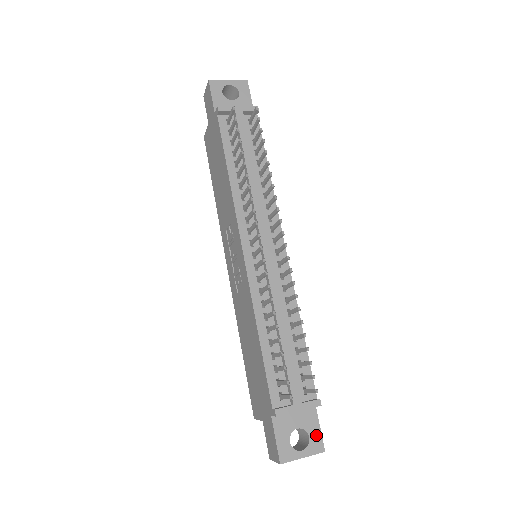
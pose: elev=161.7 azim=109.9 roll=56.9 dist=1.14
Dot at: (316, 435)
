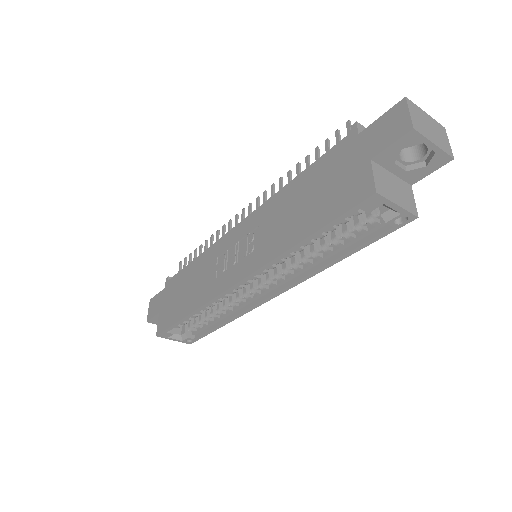
Dot at: occluded
